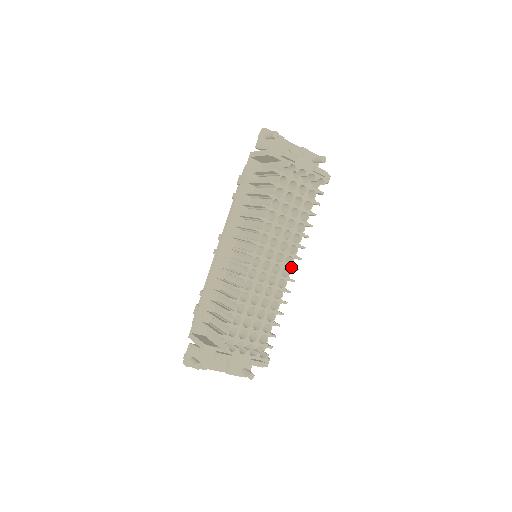
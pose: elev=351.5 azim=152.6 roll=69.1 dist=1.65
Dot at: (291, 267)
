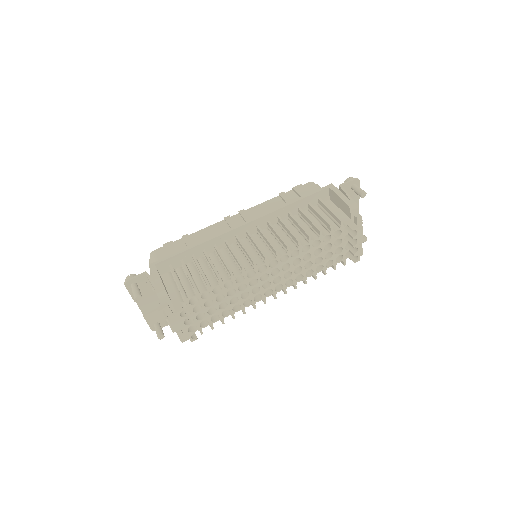
Dot at: (275, 292)
